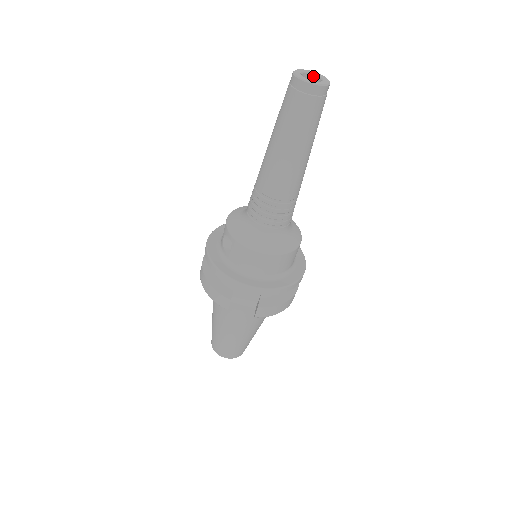
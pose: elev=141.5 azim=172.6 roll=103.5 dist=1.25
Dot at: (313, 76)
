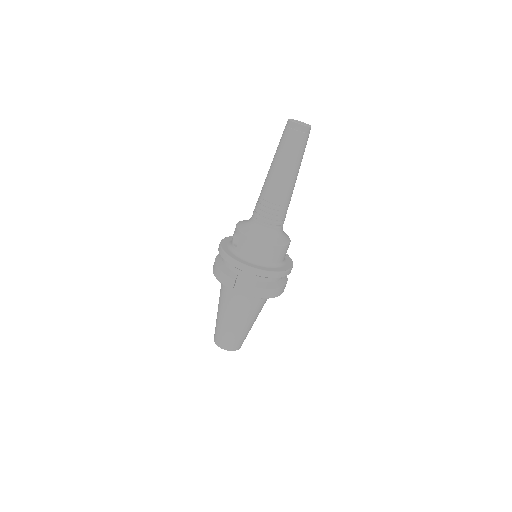
Dot at: occluded
